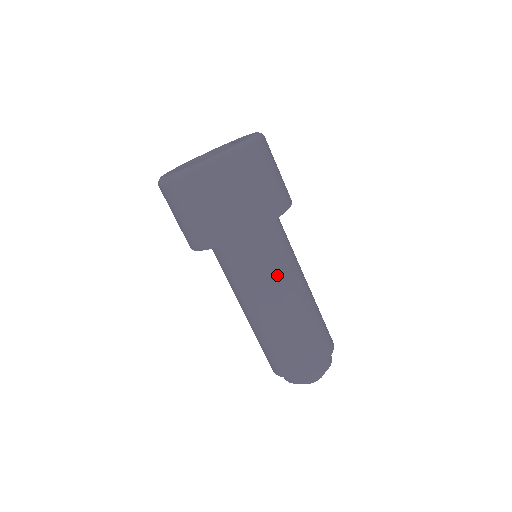
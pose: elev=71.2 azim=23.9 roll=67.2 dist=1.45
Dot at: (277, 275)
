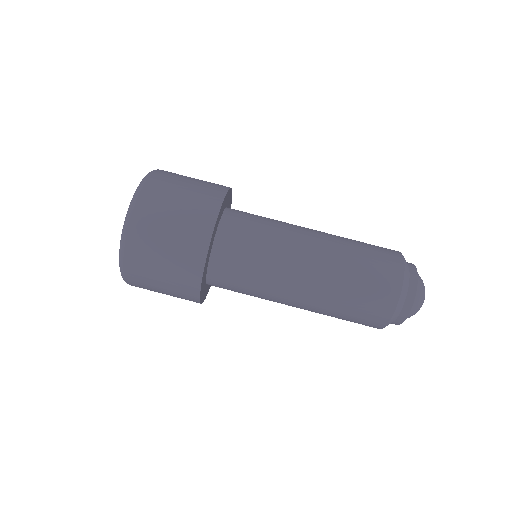
Dot at: (268, 280)
